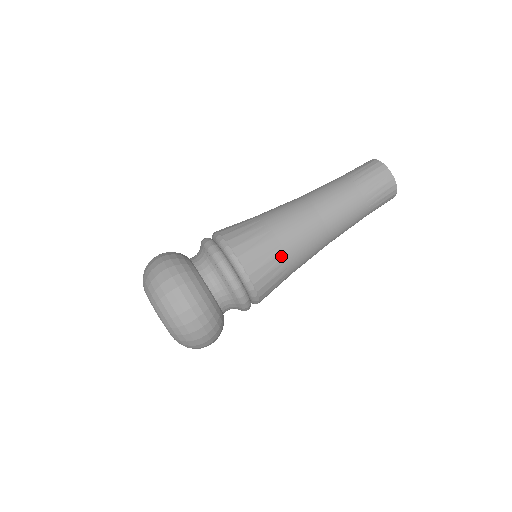
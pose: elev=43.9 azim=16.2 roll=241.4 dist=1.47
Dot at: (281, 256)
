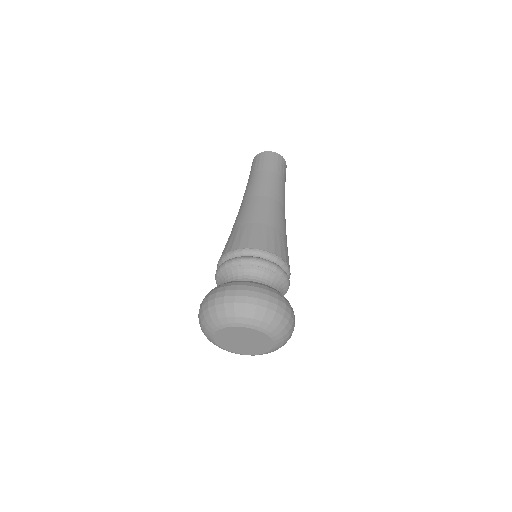
Dot at: (276, 232)
